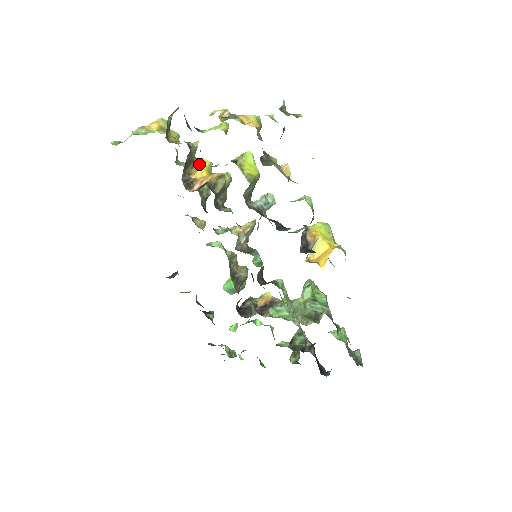
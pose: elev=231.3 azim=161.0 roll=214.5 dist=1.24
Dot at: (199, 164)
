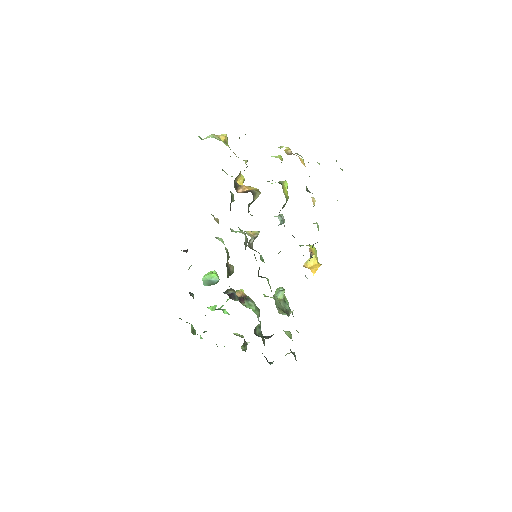
Dot at: (240, 176)
